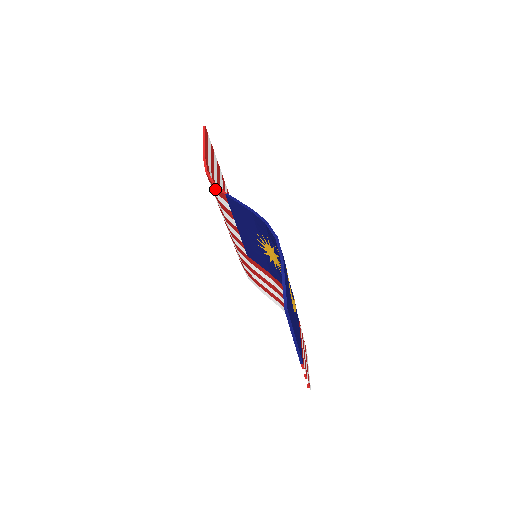
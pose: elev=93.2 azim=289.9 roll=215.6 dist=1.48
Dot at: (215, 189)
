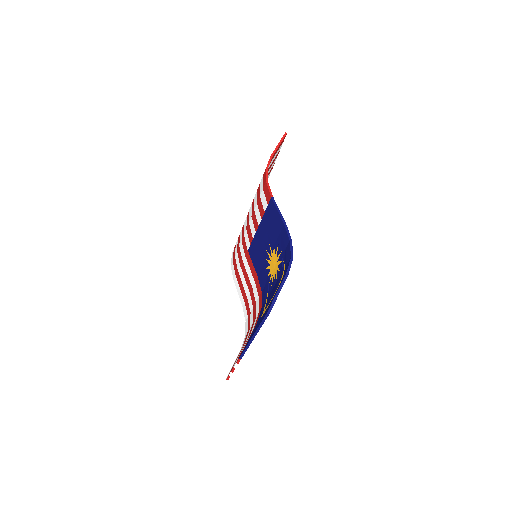
Dot at: (265, 187)
